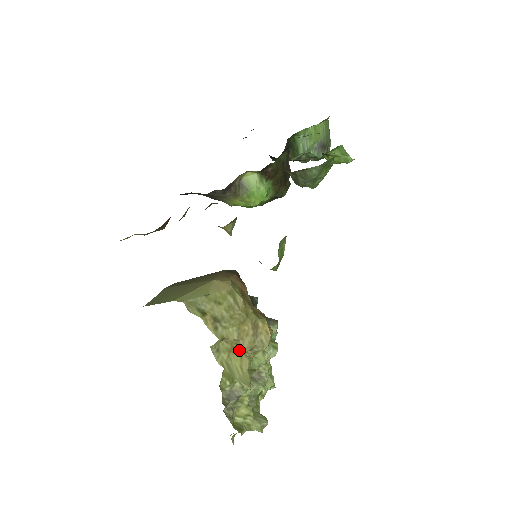
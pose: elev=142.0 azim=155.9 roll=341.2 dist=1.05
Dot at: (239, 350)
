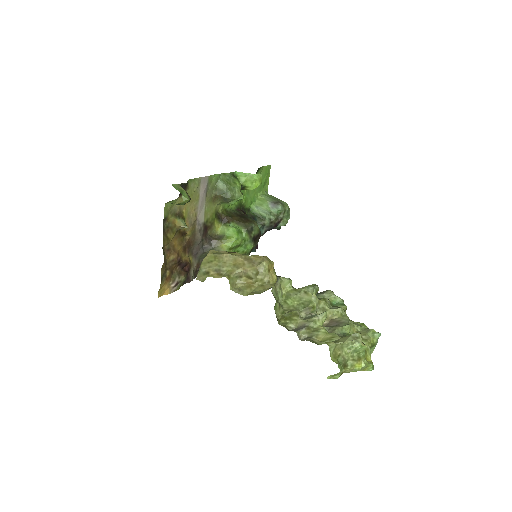
Dot at: (258, 284)
